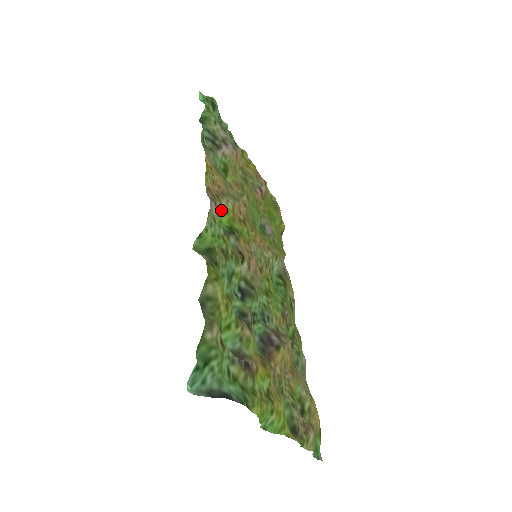
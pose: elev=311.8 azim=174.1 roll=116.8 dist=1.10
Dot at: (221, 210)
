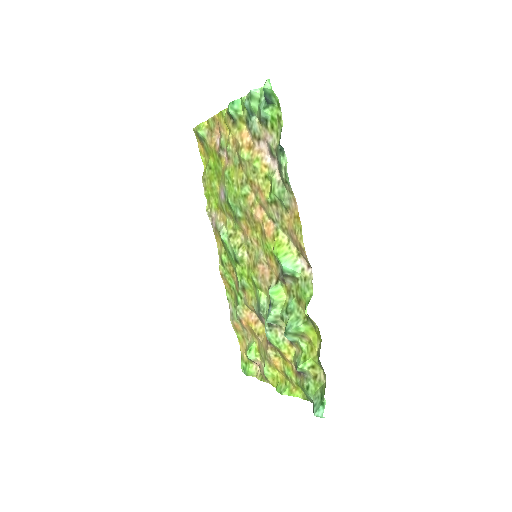
Dot at: (301, 263)
